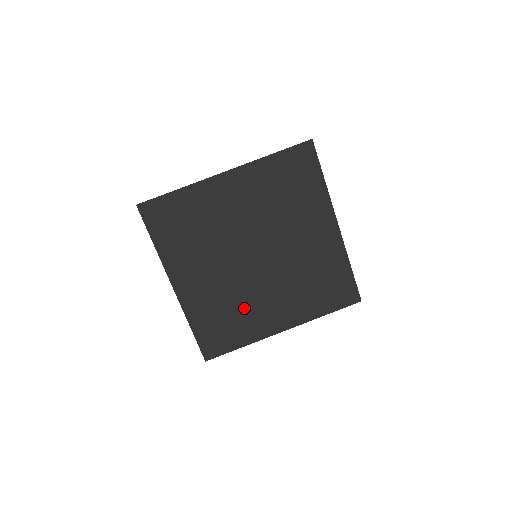
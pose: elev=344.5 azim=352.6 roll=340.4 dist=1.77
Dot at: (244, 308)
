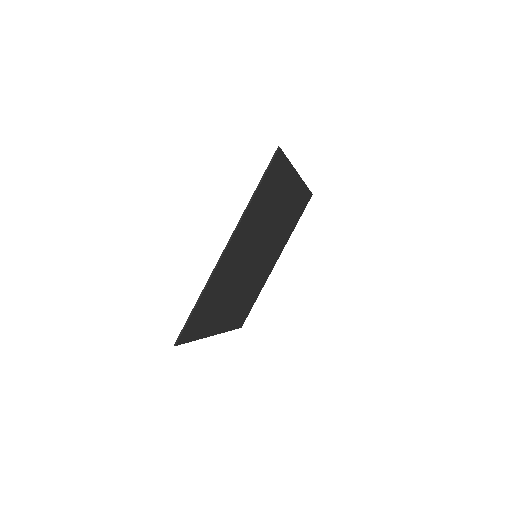
Dot at: (255, 284)
